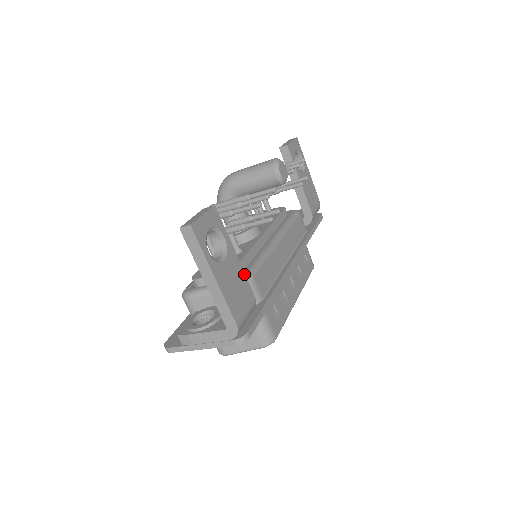
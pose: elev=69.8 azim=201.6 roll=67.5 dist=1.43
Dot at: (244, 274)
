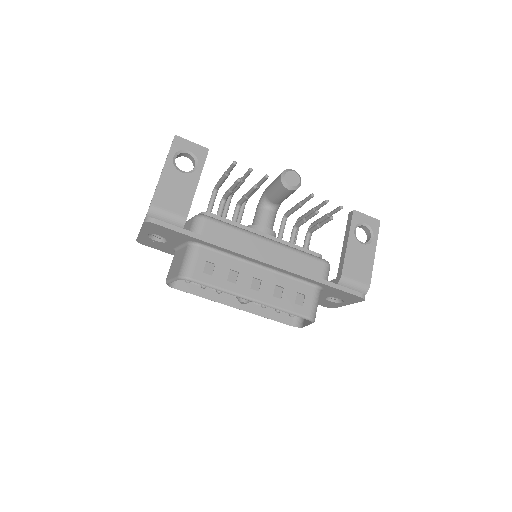
Dot at: occluded
